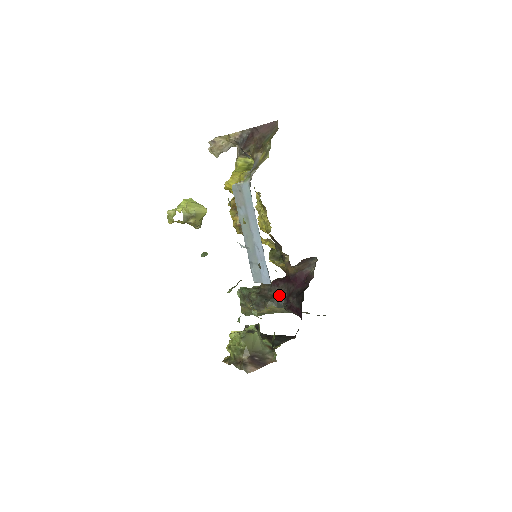
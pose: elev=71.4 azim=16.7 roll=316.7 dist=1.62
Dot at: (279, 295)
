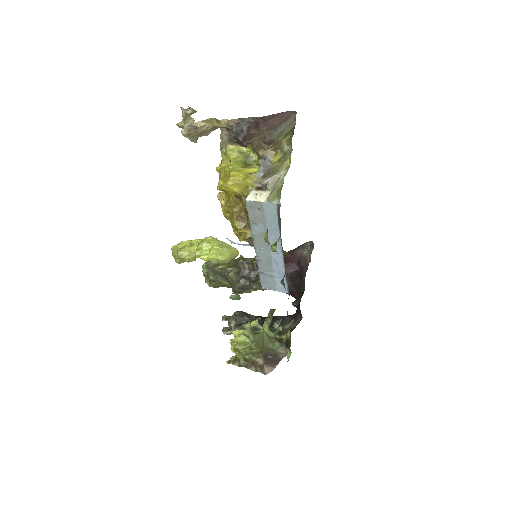
Dot at: occluded
